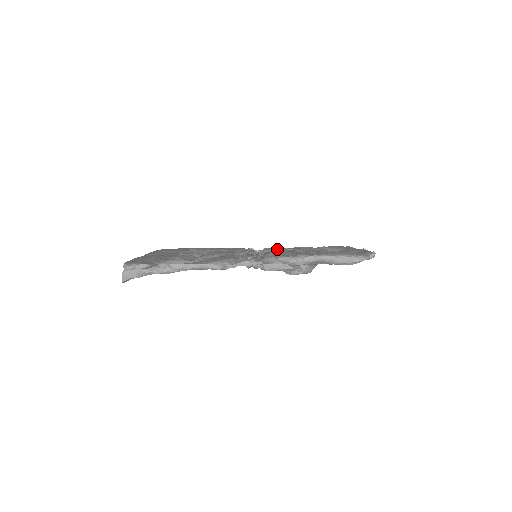
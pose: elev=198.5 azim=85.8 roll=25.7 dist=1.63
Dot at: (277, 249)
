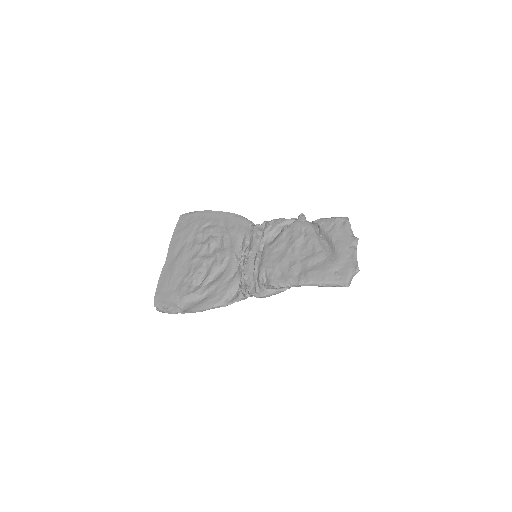
Dot at: (277, 228)
